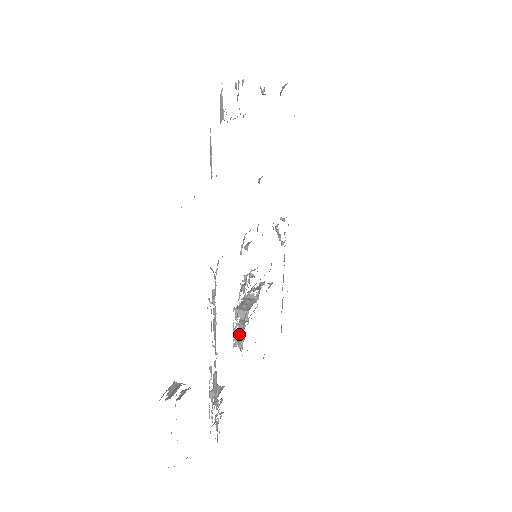
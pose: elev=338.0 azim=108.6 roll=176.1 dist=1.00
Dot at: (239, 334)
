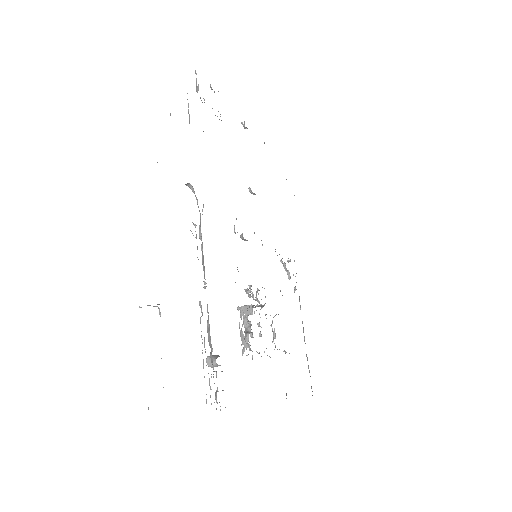
Dot at: (245, 329)
